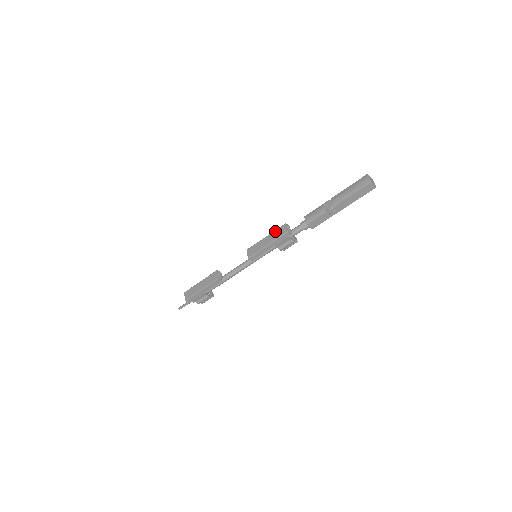
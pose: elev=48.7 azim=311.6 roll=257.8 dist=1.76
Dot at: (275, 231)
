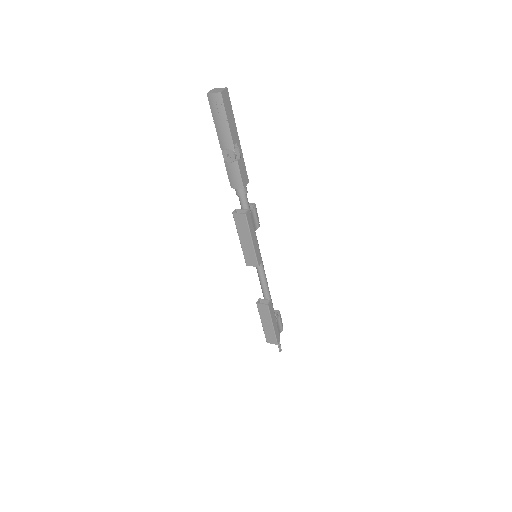
Dot at: (237, 228)
